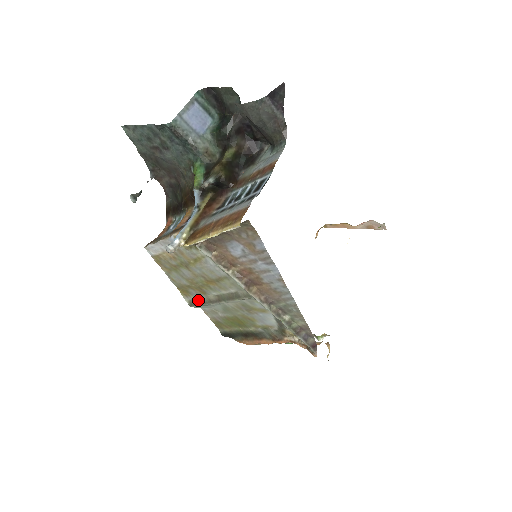
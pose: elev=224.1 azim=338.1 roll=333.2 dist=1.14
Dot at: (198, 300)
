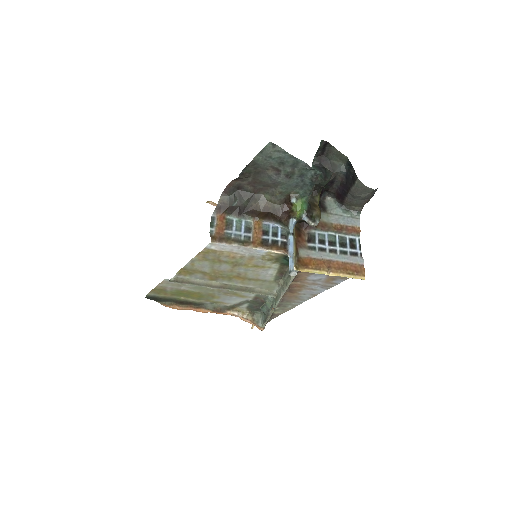
Dot at: (192, 280)
